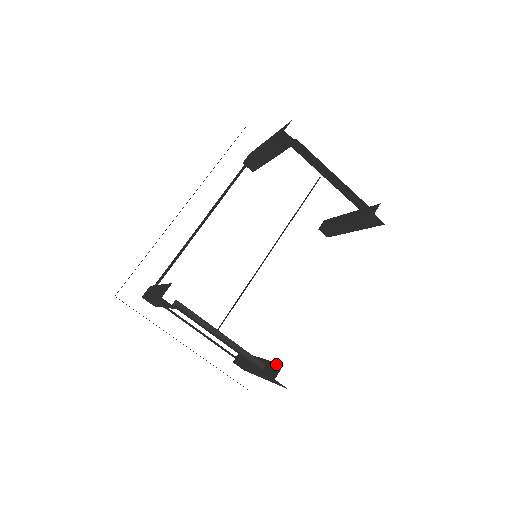
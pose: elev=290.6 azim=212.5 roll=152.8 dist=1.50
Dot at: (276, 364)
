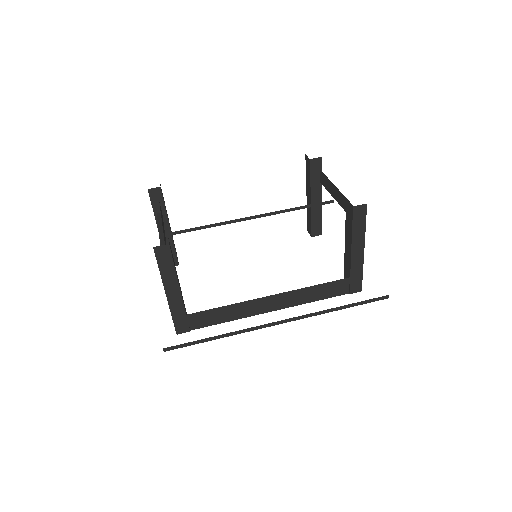
Dot at: occluded
